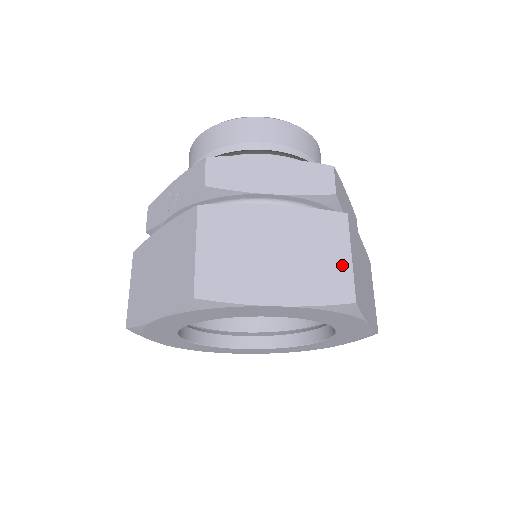
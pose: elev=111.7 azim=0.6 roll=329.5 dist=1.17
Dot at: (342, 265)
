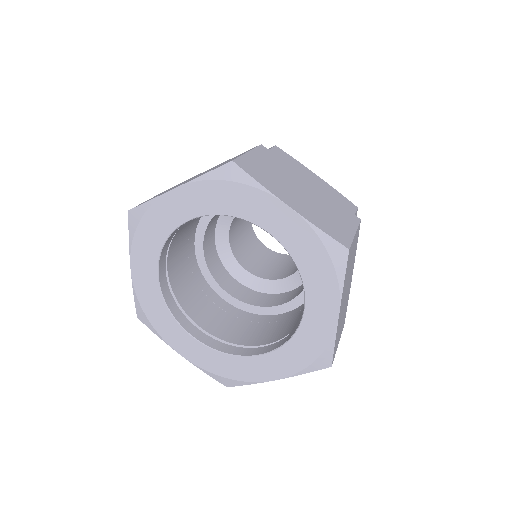
Dot at: (347, 230)
